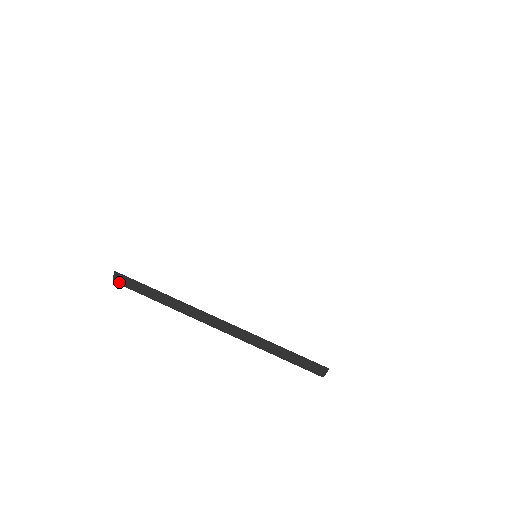
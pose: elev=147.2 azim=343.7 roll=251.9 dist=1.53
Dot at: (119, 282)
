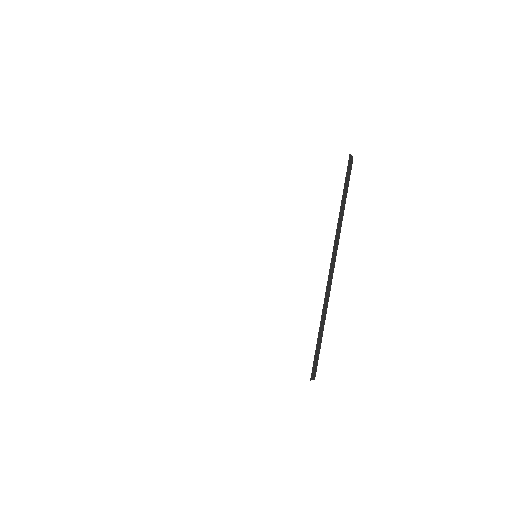
Dot at: occluded
